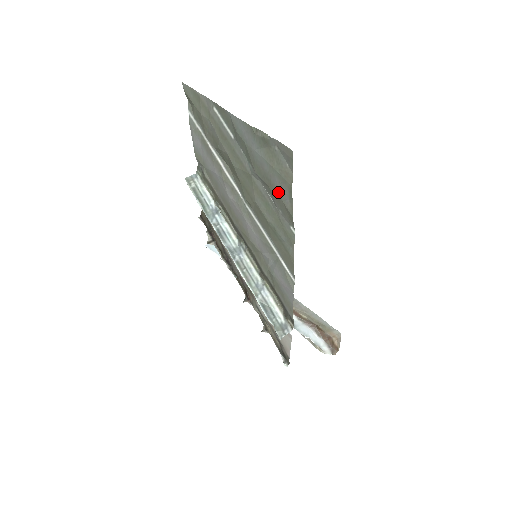
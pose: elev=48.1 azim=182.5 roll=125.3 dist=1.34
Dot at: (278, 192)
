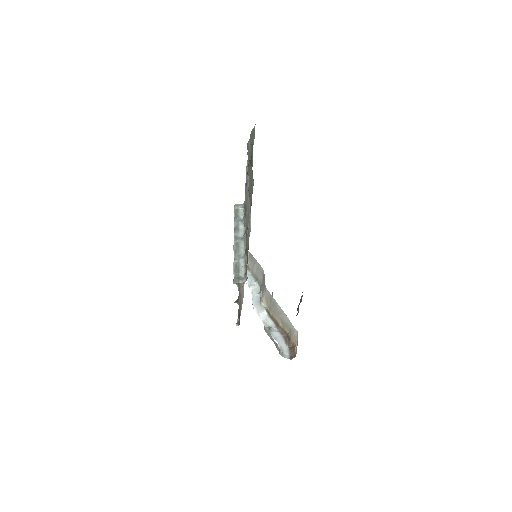
Dot at: occluded
